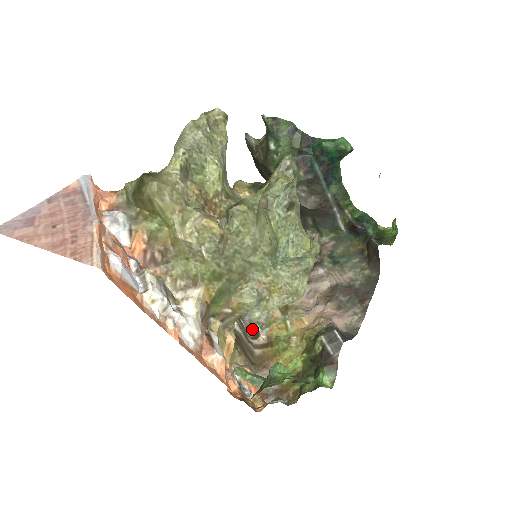
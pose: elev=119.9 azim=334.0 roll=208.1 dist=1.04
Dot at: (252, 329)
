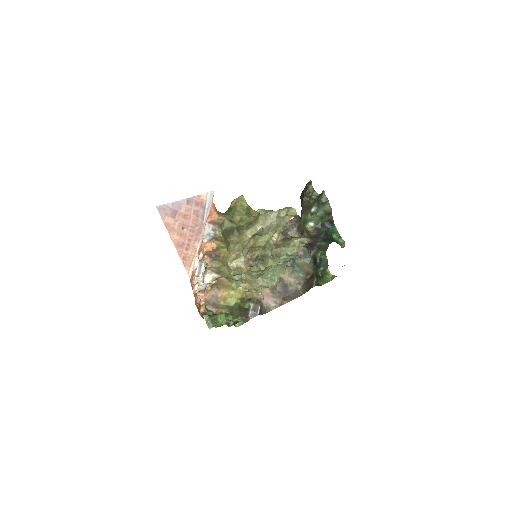
Dot at: occluded
